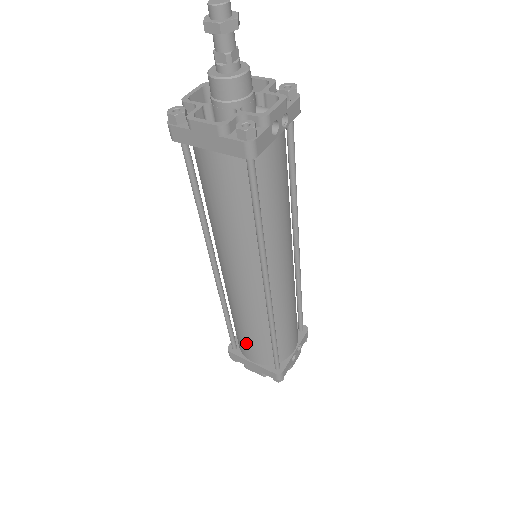
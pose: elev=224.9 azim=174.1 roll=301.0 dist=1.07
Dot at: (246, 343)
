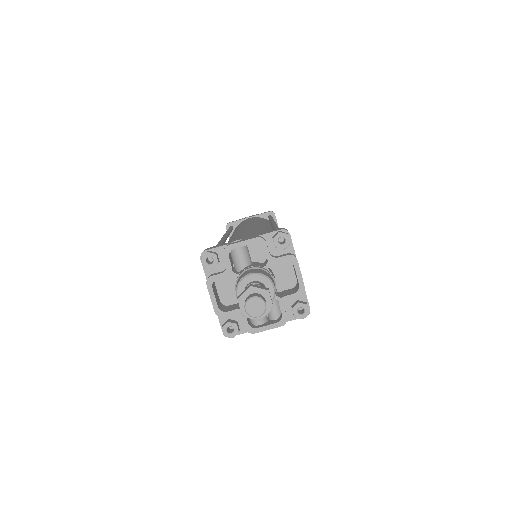
Dot at: occluded
